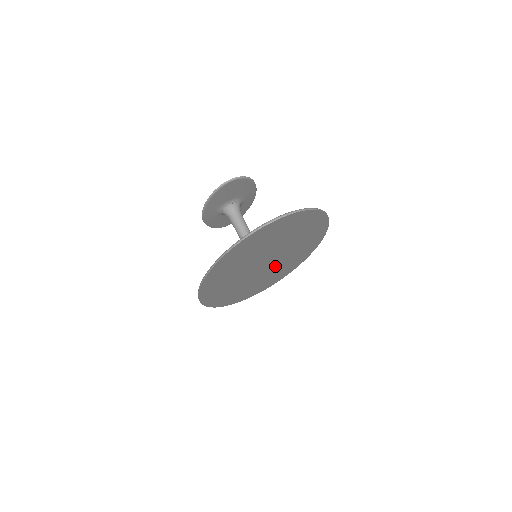
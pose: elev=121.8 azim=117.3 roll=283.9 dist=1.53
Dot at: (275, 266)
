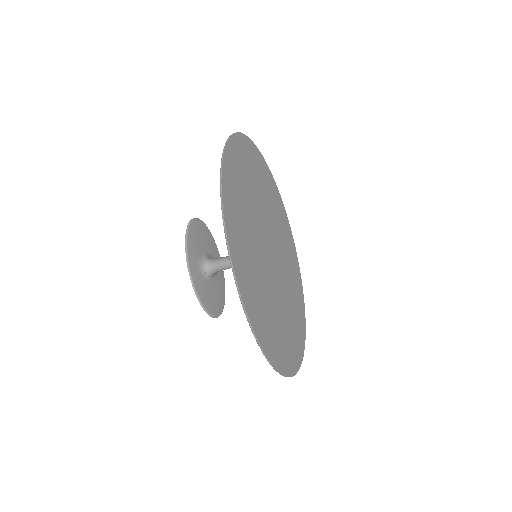
Dot at: (280, 270)
